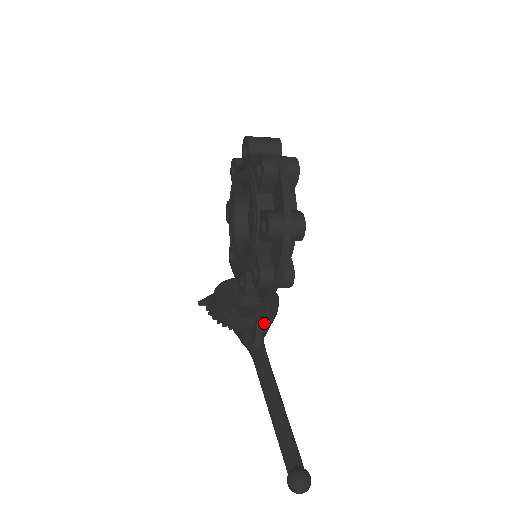
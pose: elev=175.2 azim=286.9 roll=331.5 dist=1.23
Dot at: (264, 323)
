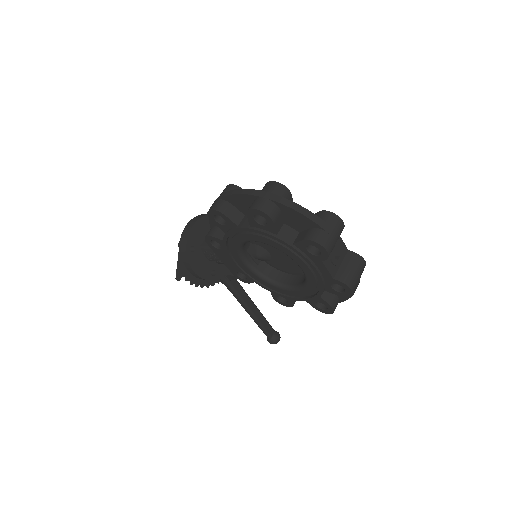
Dot at: occluded
